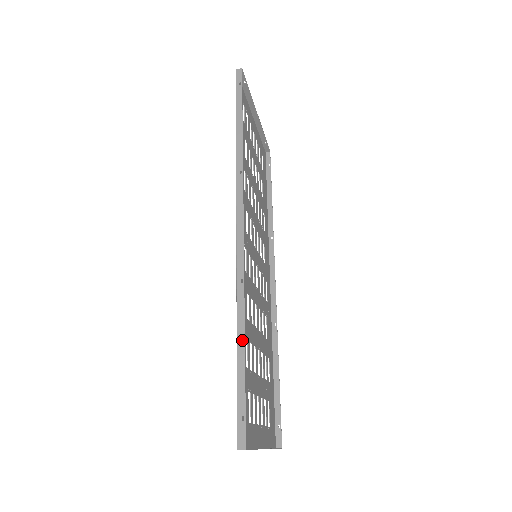
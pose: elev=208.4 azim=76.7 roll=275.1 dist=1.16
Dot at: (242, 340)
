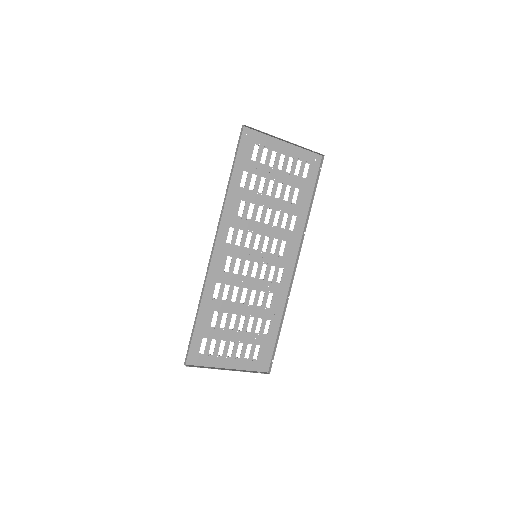
Dot at: (197, 314)
